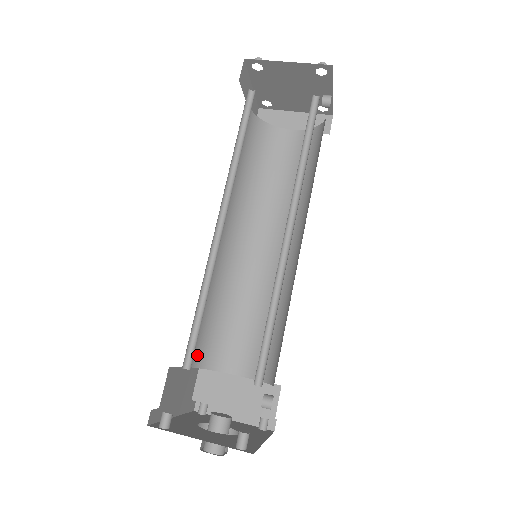
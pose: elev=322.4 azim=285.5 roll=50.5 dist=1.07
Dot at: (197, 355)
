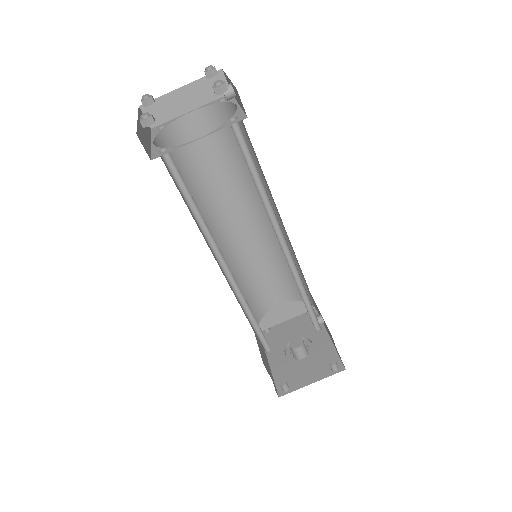
Dot at: occluded
